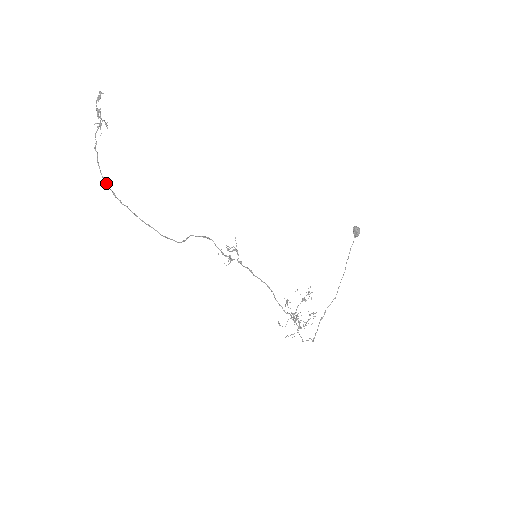
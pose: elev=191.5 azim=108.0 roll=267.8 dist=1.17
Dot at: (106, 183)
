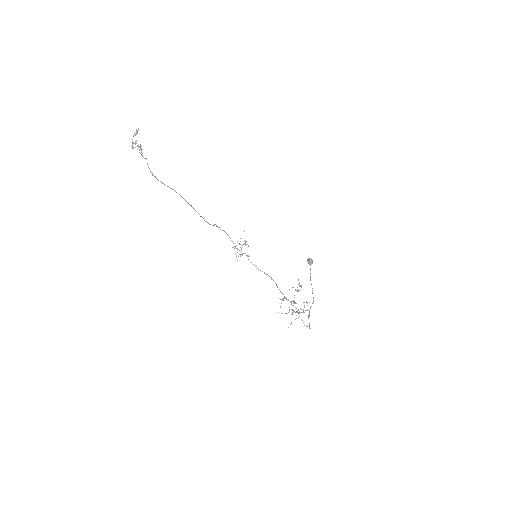
Dot at: (155, 177)
